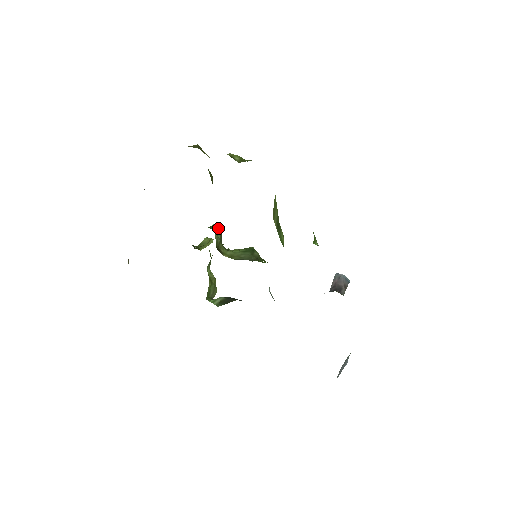
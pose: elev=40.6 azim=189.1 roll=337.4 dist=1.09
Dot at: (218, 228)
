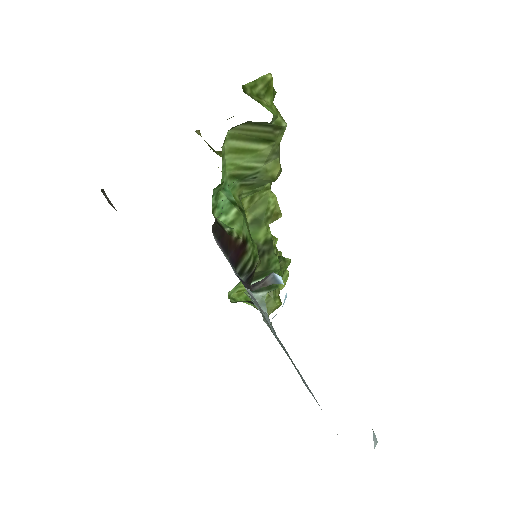
Dot at: occluded
